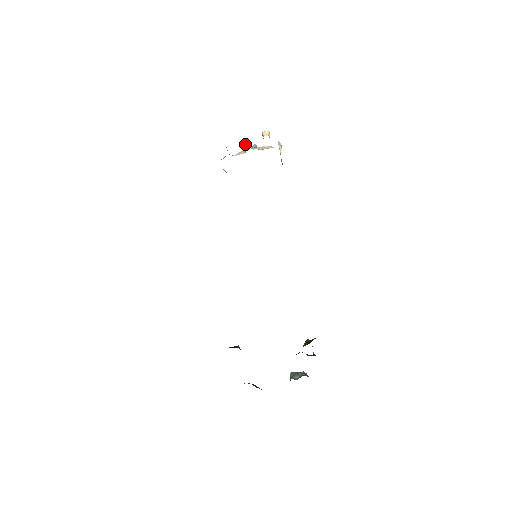
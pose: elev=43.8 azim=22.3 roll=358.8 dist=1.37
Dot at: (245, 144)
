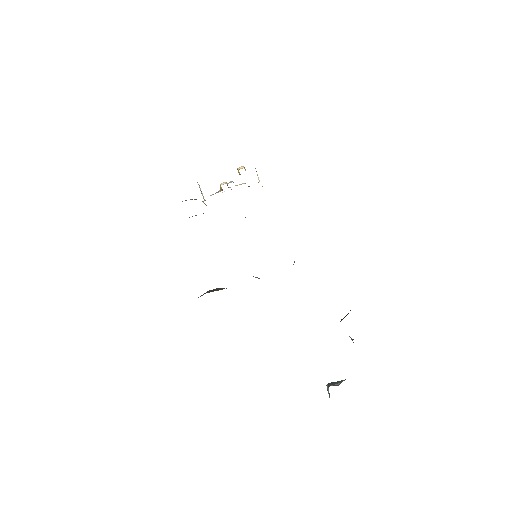
Dot at: (221, 183)
